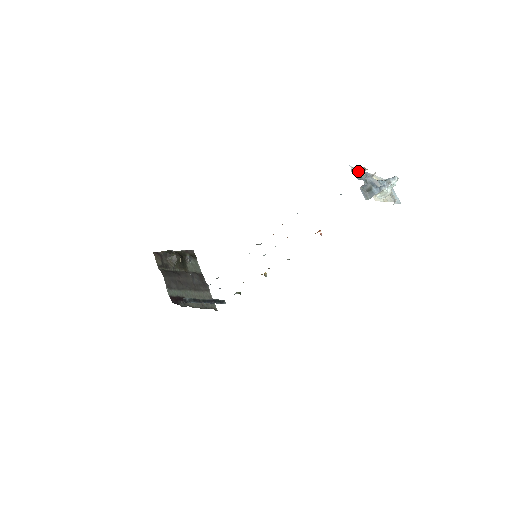
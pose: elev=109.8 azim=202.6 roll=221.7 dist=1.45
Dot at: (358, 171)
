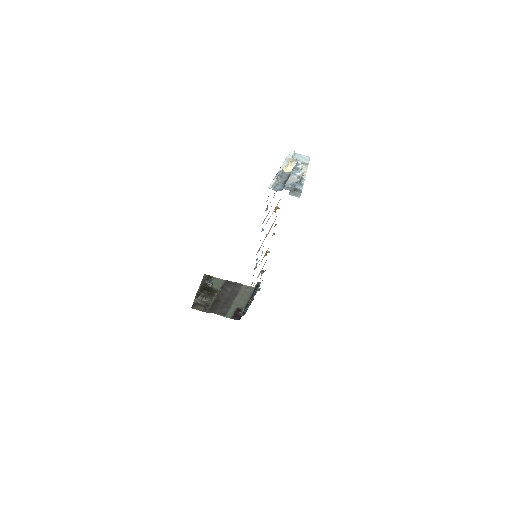
Dot at: (275, 183)
